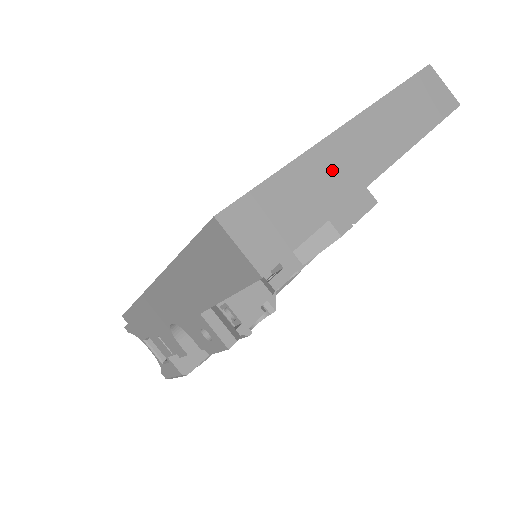
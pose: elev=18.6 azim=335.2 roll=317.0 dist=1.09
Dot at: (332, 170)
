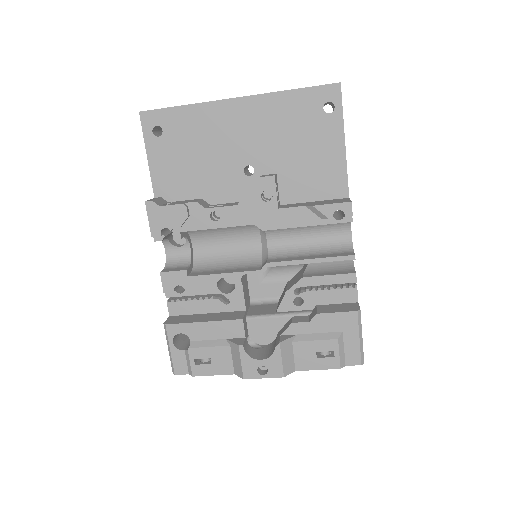
Dot at: occluded
